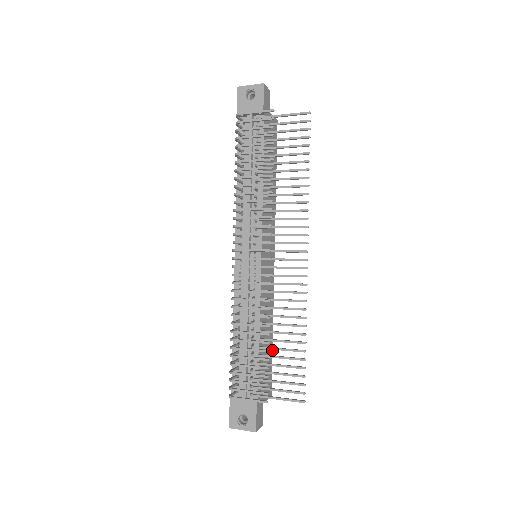
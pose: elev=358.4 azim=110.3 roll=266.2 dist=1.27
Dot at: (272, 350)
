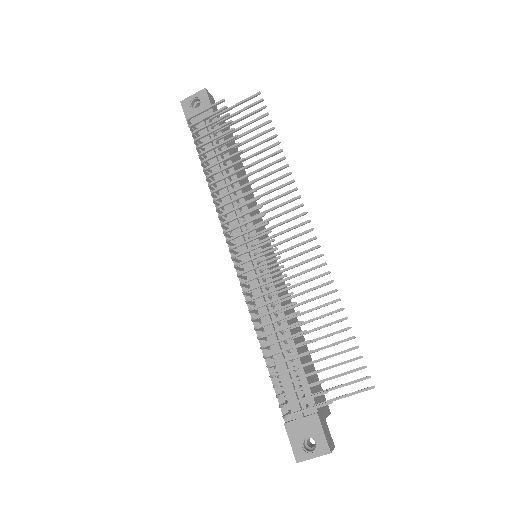
Dot at: (311, 358)
